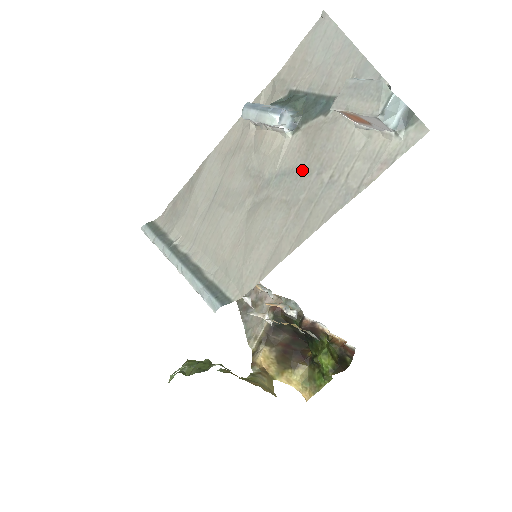
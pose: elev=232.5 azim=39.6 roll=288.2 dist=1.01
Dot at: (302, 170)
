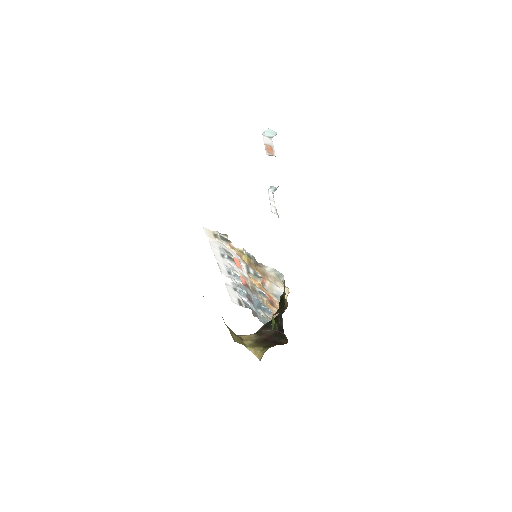
Dot at: occluded
